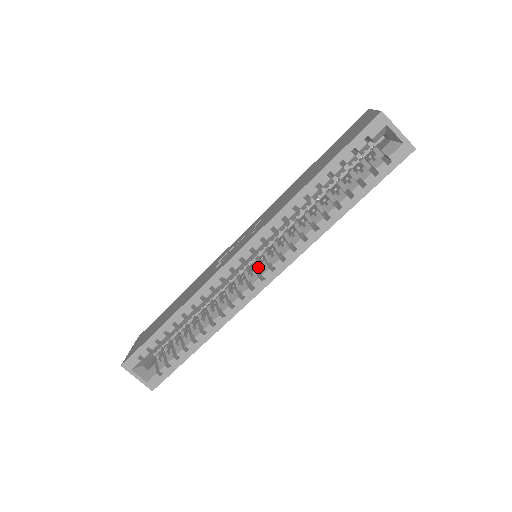
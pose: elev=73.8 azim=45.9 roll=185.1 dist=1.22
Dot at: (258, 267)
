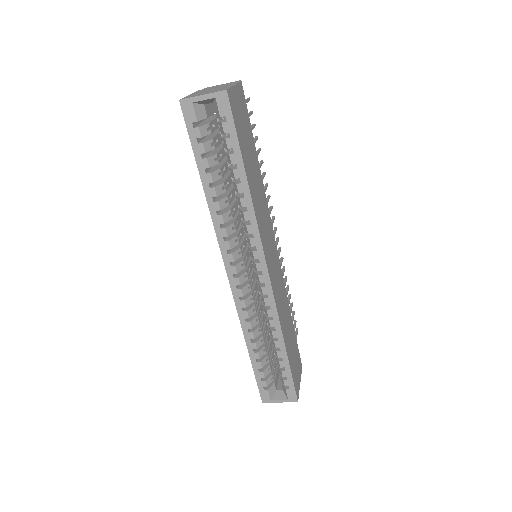
Dot at: (253, 267)
